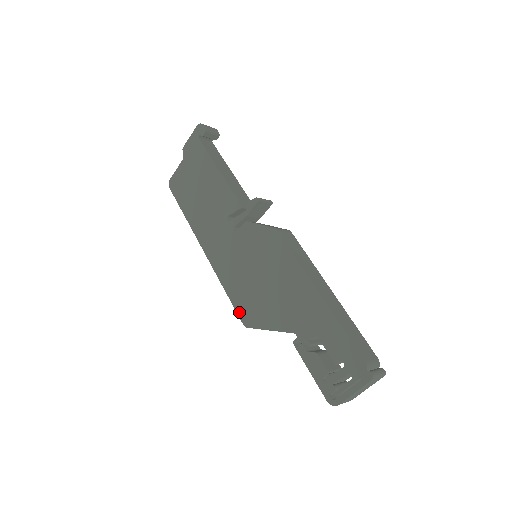
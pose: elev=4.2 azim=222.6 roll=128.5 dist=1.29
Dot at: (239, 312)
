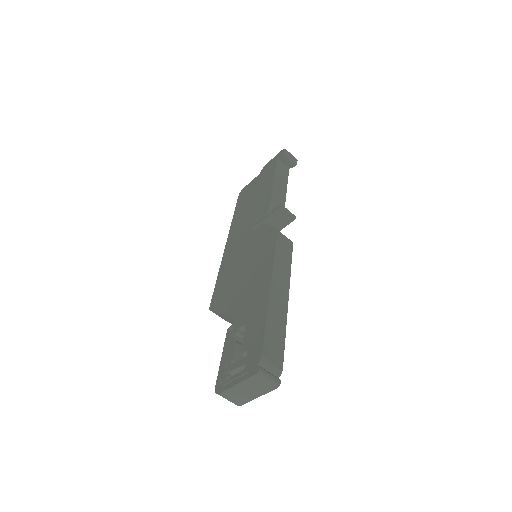
Dot at: (214, 296)
